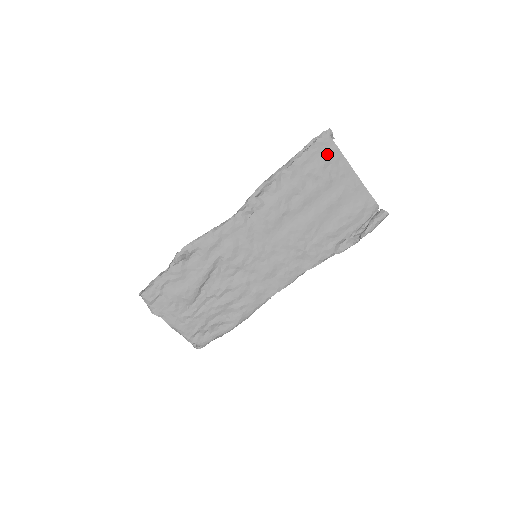
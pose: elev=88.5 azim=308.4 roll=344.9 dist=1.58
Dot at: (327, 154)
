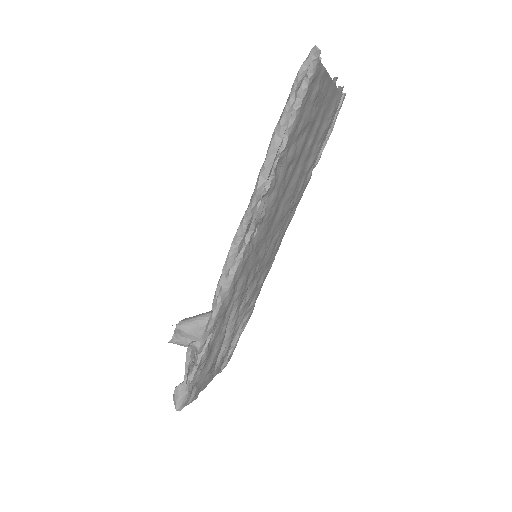
Dot at: (316, 88)
